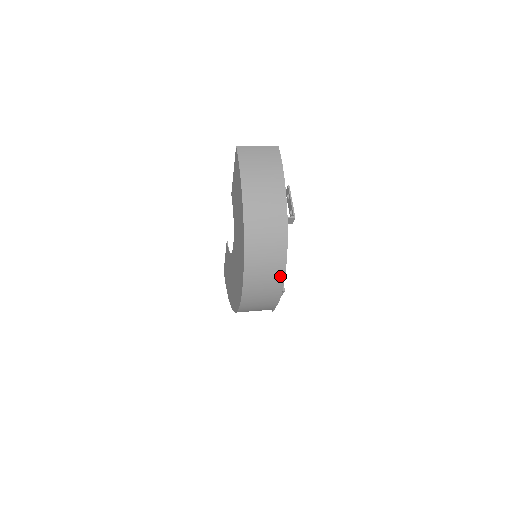
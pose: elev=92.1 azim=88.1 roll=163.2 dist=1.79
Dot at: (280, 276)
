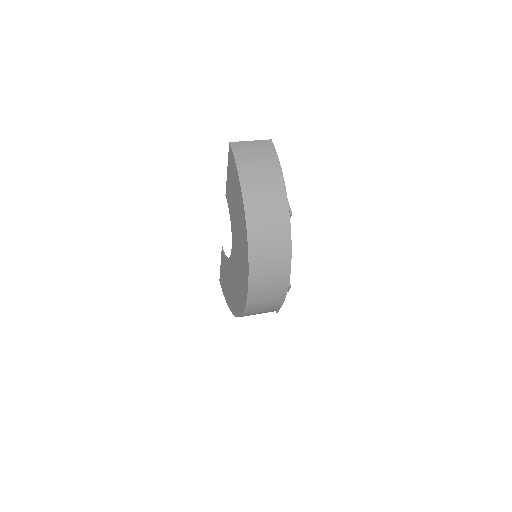
Dot at: (286, 271)
